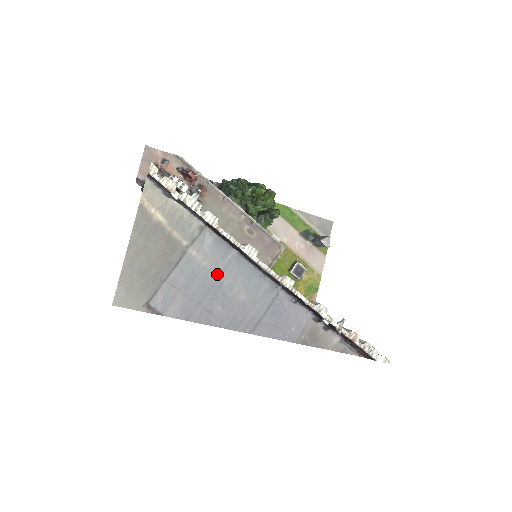
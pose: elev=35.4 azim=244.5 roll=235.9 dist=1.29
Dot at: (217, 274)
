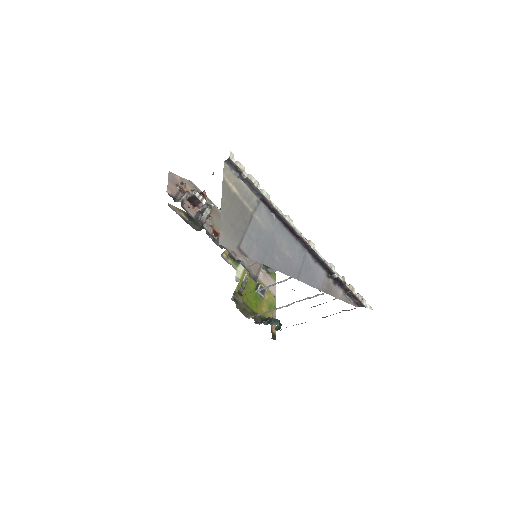
Dot at: (272, 235)
